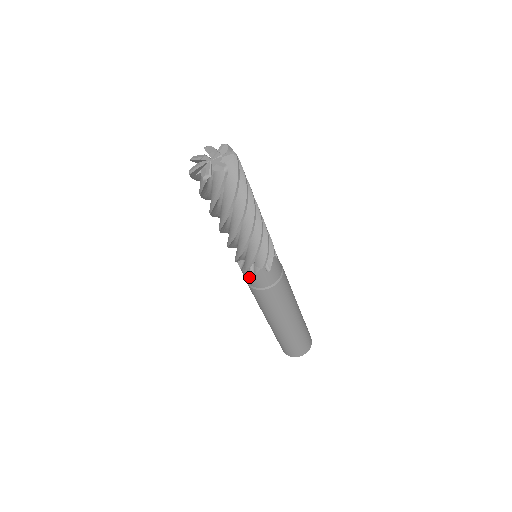
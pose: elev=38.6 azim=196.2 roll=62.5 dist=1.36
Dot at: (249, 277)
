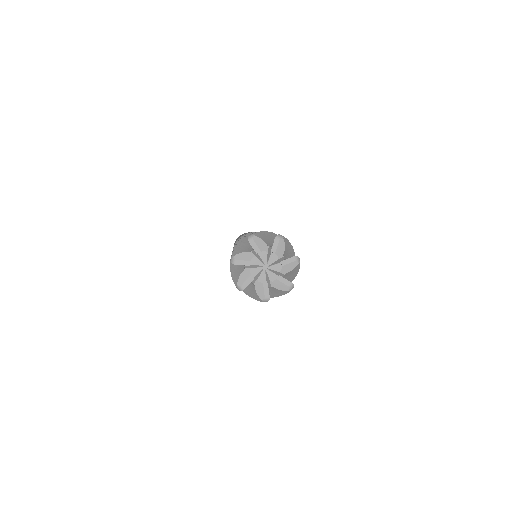
Dot at: occluded
